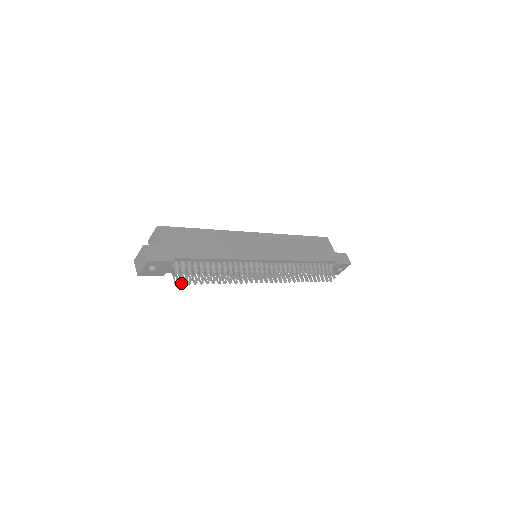
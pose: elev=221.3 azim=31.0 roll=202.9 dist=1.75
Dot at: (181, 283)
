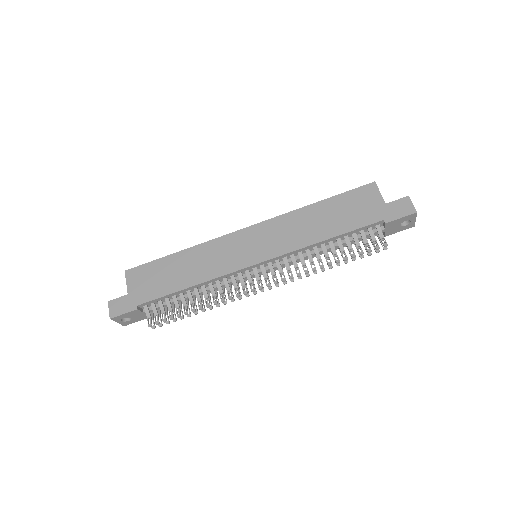
Dot at: (158, 325)
